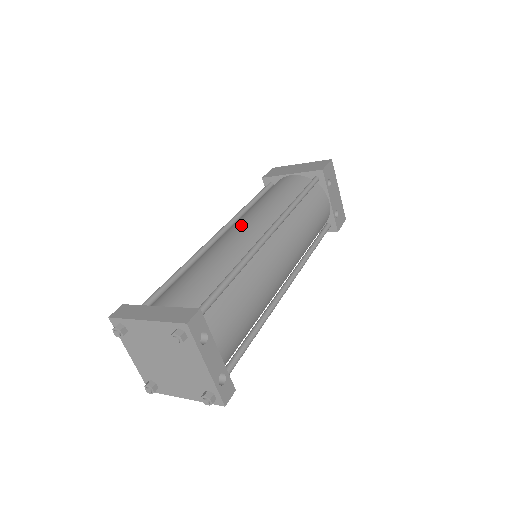
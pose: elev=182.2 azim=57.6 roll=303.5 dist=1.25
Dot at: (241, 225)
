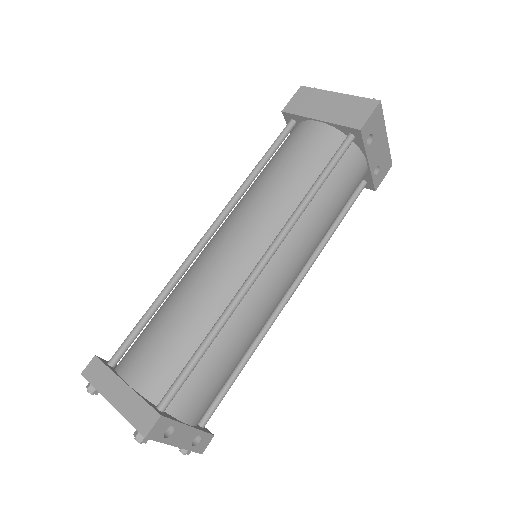
Dot at: (233, 238)
